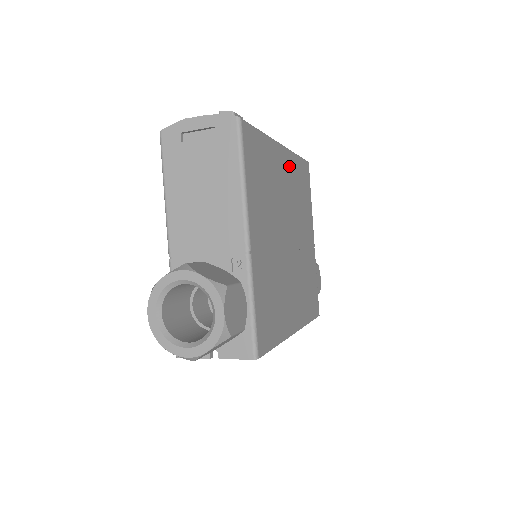
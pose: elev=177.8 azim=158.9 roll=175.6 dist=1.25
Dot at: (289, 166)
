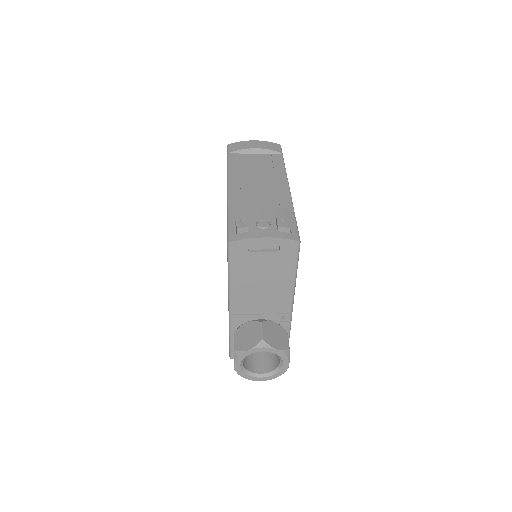
Dot at: occluded
